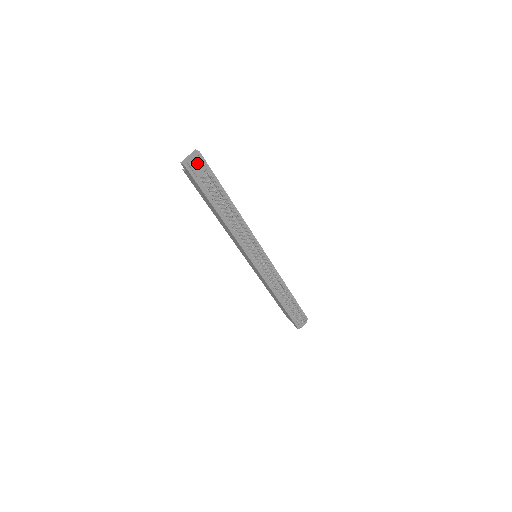
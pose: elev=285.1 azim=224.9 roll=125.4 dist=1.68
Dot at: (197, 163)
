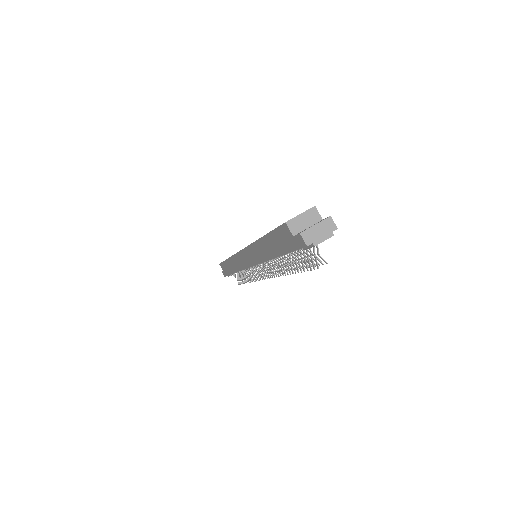
Dot at: occluded
